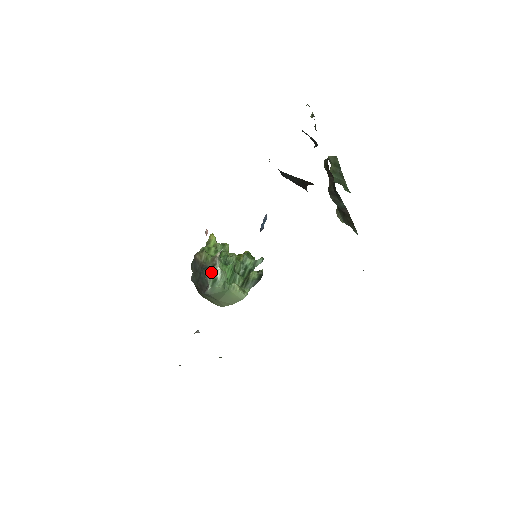
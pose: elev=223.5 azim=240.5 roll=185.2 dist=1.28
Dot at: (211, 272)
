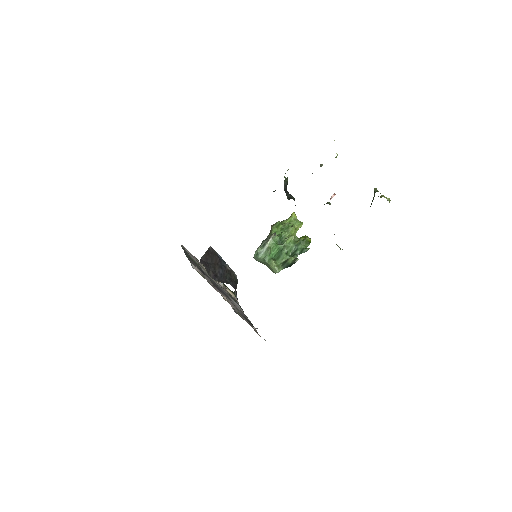
Dot at: (263, 245)
